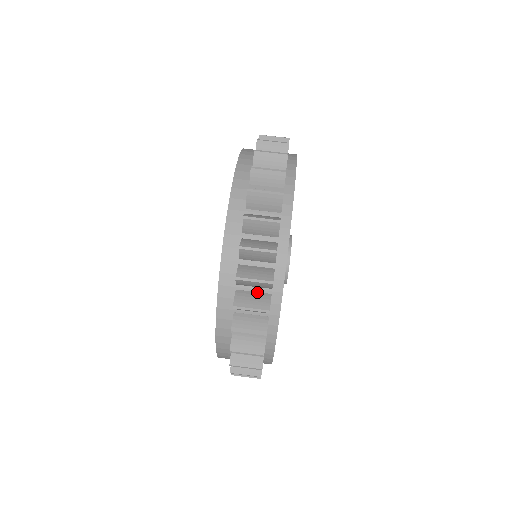
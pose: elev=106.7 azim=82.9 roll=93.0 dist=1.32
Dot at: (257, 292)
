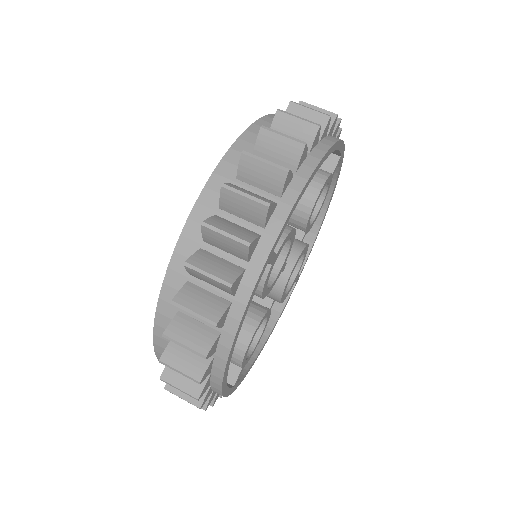
Dot at: (203, 323)
